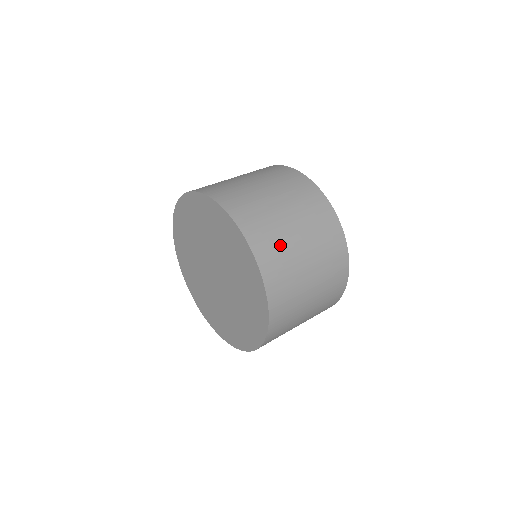
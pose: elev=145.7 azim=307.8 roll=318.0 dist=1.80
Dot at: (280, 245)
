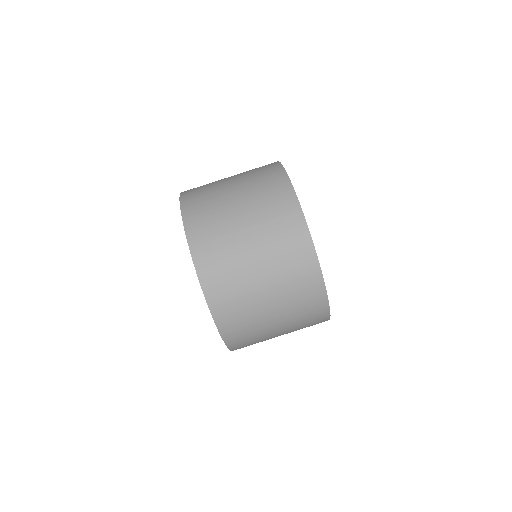
Dot at: (230, 267)
